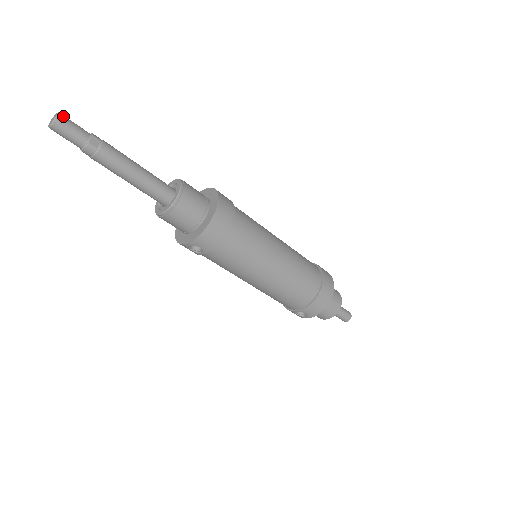
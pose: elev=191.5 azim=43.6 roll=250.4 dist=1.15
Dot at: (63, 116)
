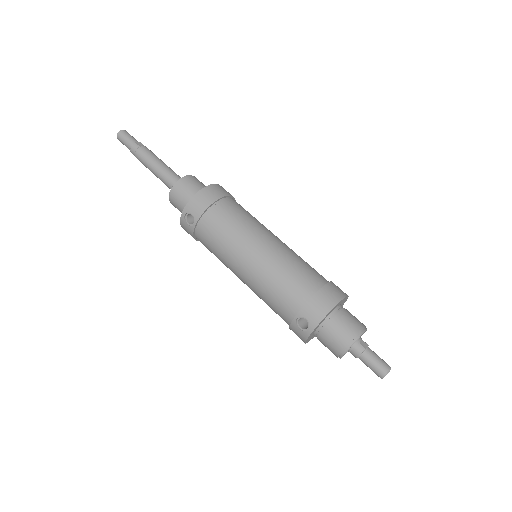
Dot at: (127, 132)
